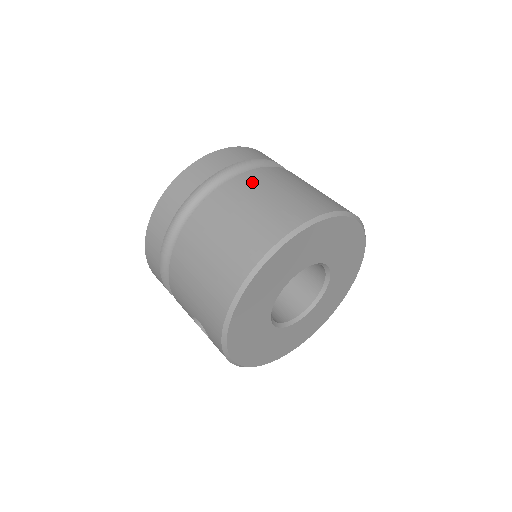
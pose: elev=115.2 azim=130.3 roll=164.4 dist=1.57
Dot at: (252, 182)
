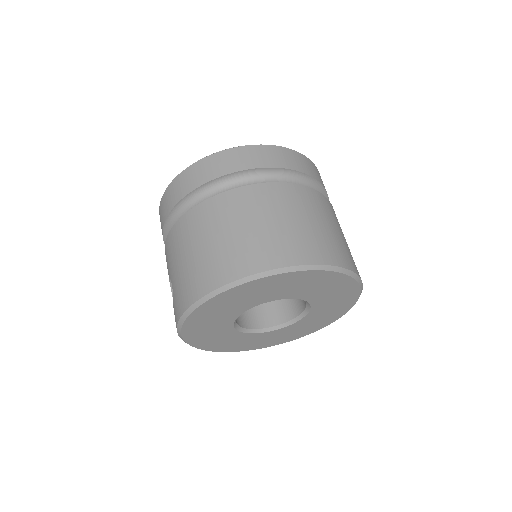
Dot at: (289, 197)
